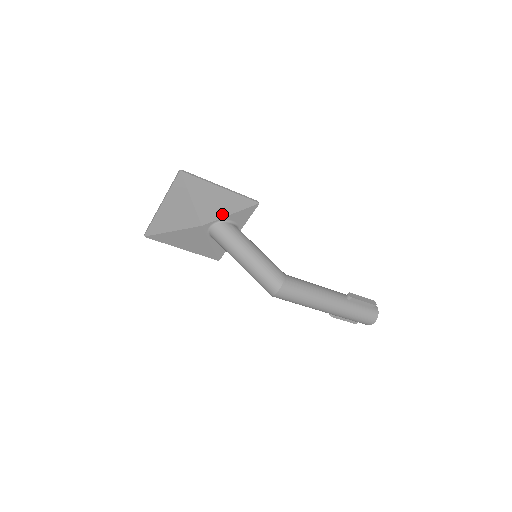
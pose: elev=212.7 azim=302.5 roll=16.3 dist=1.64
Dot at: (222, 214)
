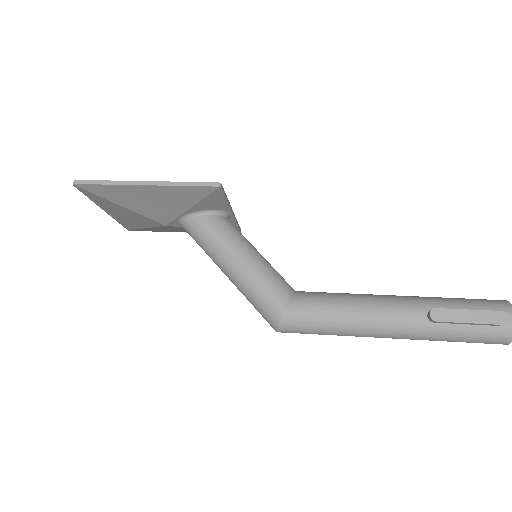
Dot at: (178, 210)
